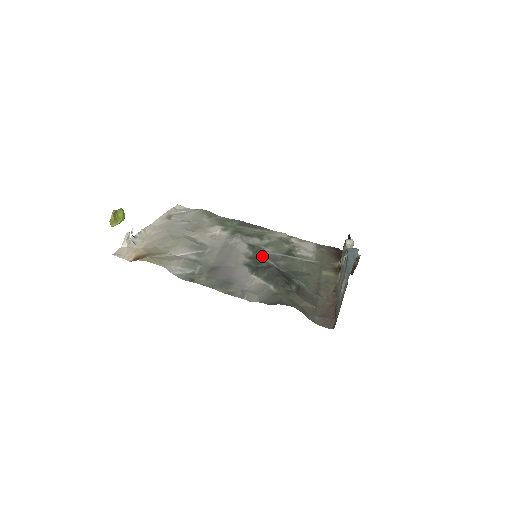
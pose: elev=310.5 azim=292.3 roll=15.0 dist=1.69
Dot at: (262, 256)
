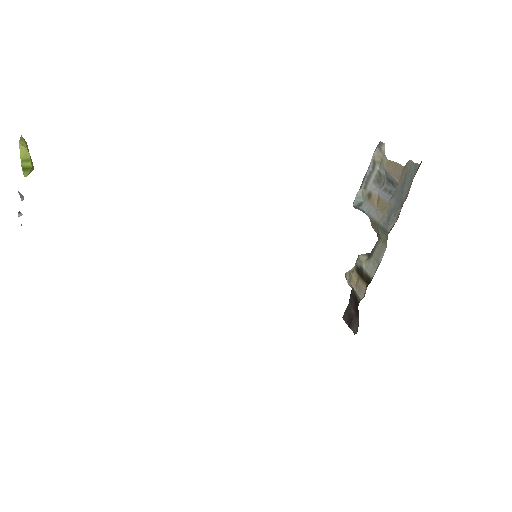
Dot at: occluded
